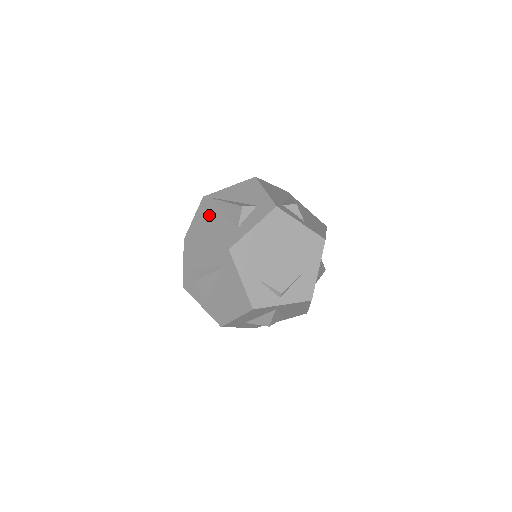
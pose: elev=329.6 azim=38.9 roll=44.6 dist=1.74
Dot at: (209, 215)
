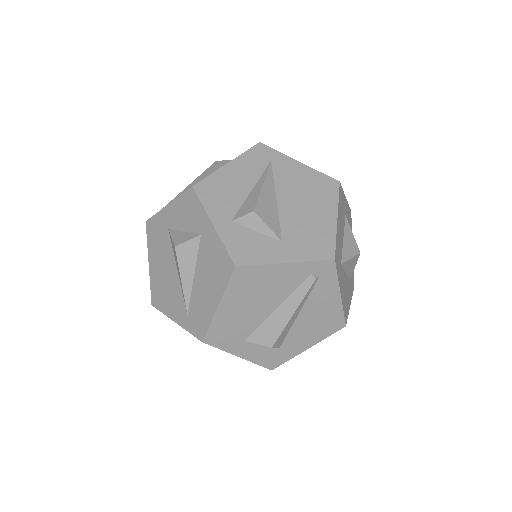
Dot at: occluded
